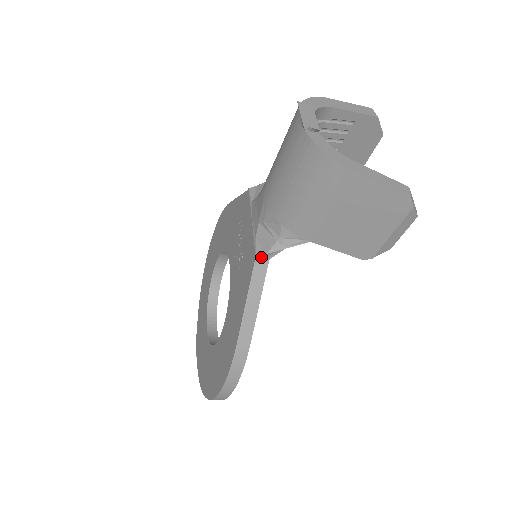
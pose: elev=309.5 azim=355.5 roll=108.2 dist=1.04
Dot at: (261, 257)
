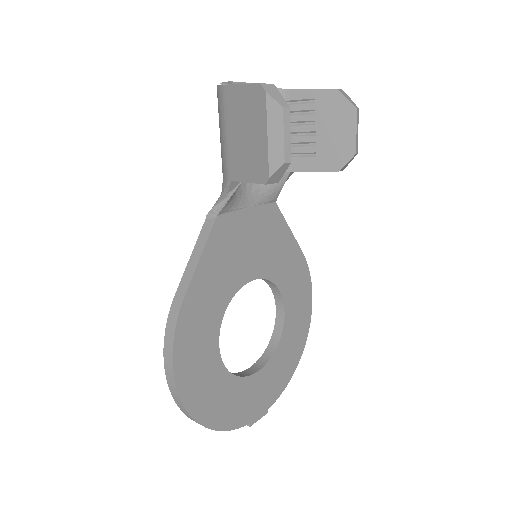
Dot at: (210, 214)
